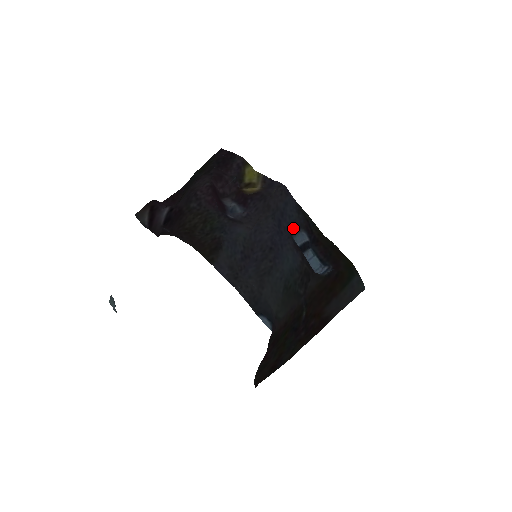
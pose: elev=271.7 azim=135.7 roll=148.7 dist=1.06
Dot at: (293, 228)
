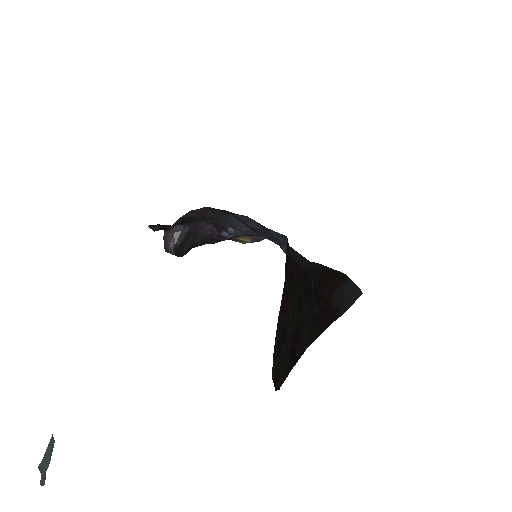
Dot at: occluded
